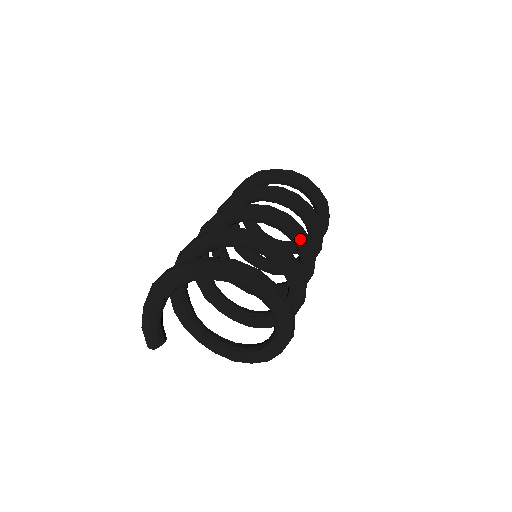
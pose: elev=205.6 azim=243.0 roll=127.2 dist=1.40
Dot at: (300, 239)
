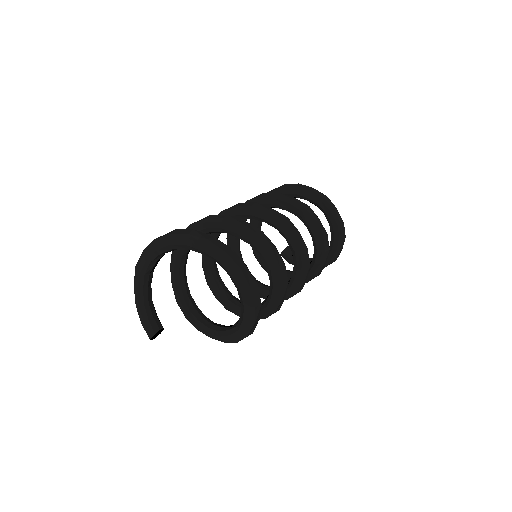
Dot at: (271, 218)
